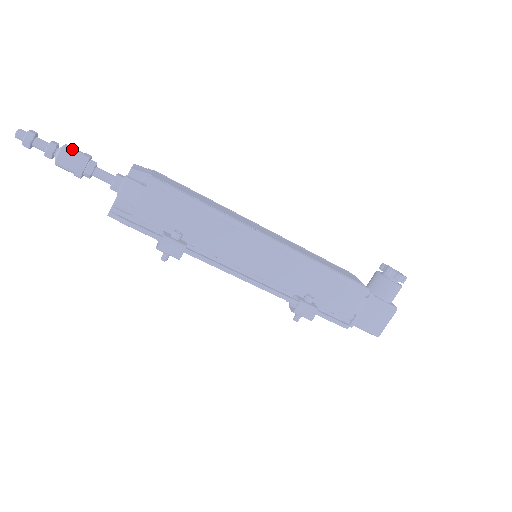
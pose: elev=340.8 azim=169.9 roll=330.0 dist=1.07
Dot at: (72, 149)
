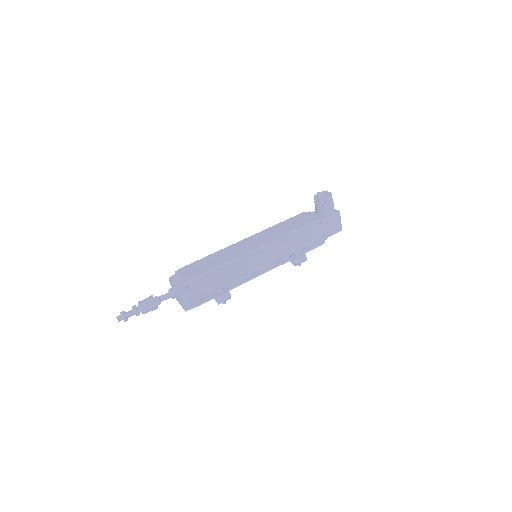
Dot at: (144, 303)
